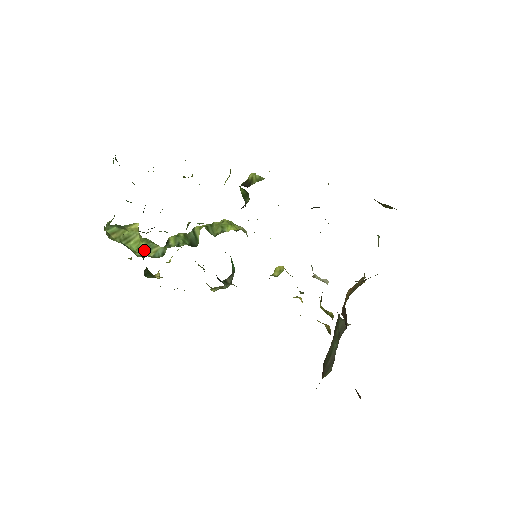
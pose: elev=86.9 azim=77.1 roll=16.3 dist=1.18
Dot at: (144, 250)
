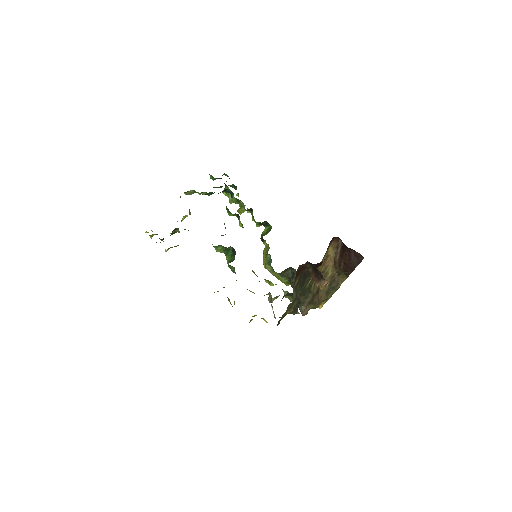
Dot at: occluded
